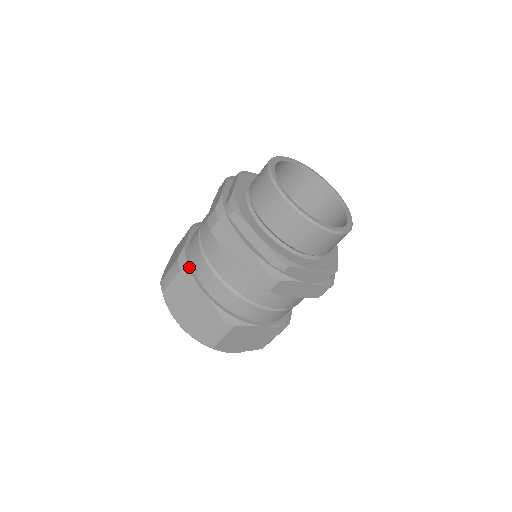
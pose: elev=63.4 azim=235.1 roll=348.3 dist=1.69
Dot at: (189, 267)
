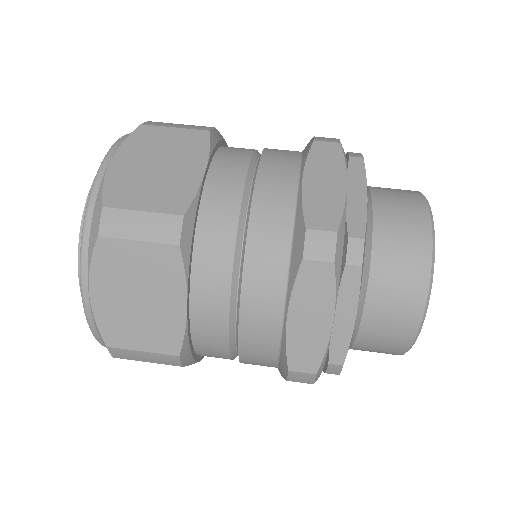
Dot at: (192, 246)
